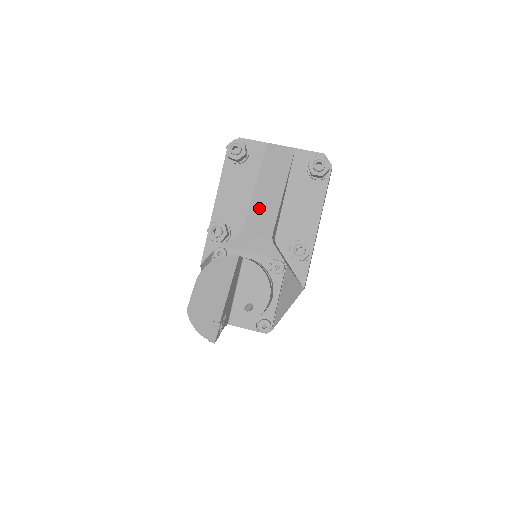
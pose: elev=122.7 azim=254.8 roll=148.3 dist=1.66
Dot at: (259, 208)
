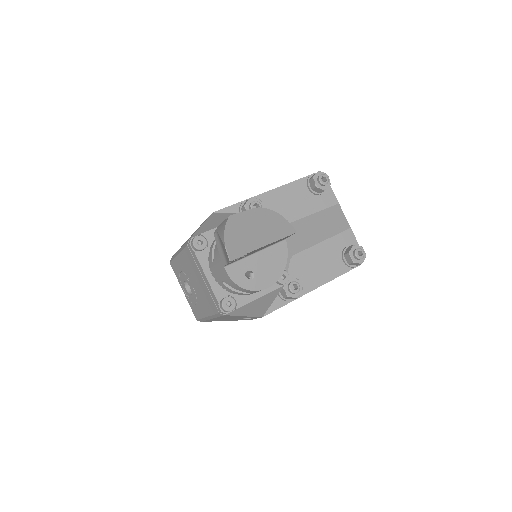
Dot at: (301, 229)
